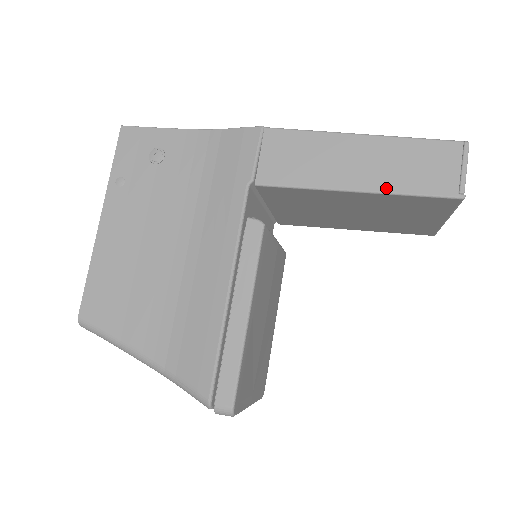
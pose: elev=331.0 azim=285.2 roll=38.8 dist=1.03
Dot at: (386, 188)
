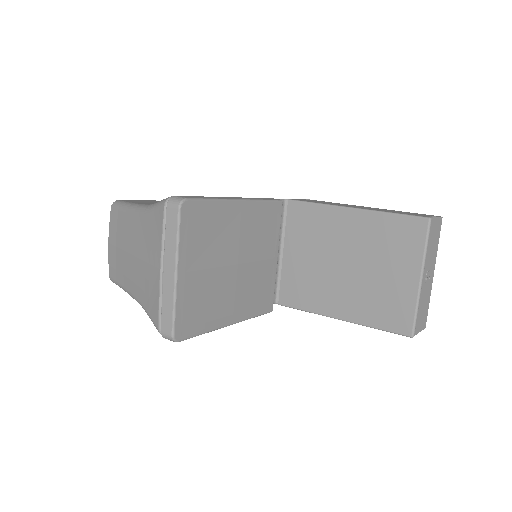
Dot at: (375, 210)
